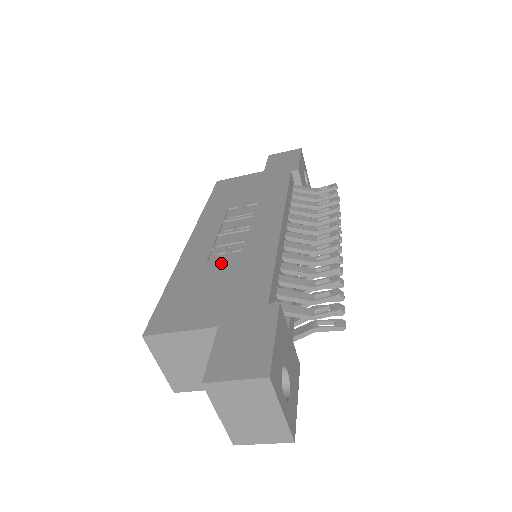
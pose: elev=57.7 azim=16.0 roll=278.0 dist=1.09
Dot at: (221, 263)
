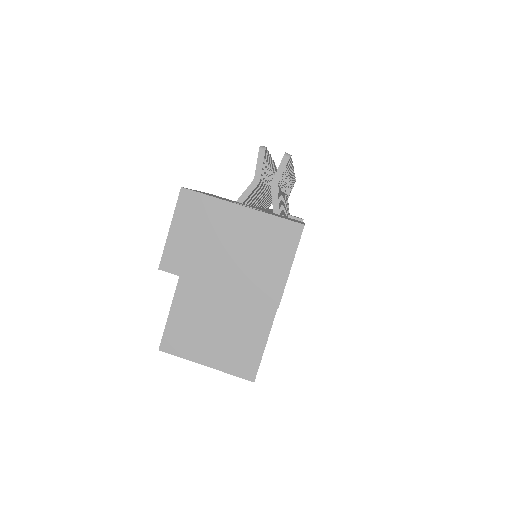
Dot at: occluded
